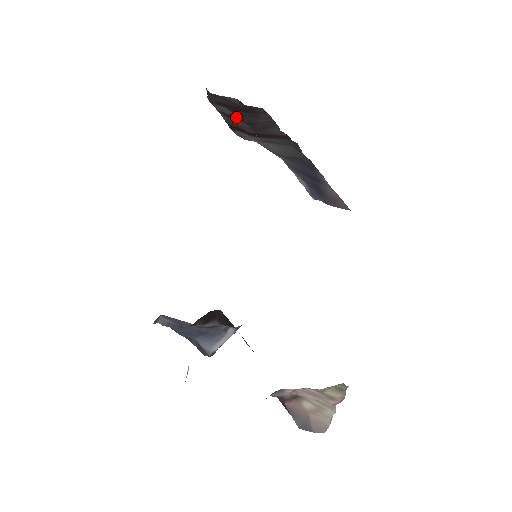
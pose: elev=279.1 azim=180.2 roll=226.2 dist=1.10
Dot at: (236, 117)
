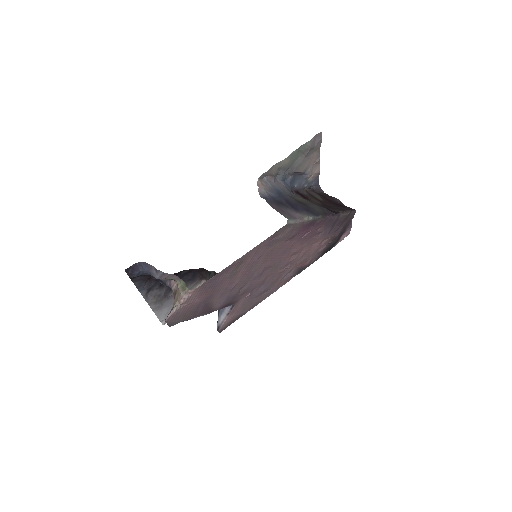
Dot at: (319, 199)
